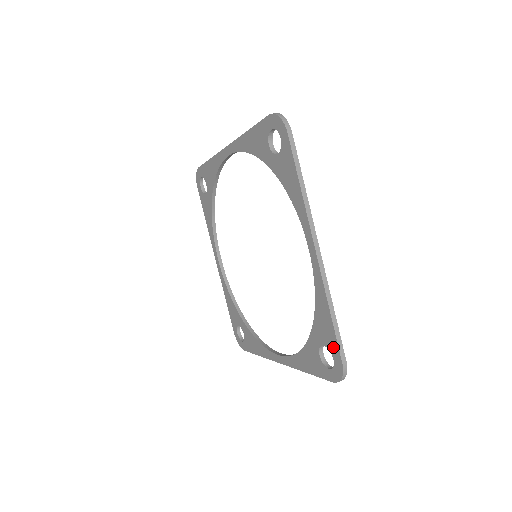
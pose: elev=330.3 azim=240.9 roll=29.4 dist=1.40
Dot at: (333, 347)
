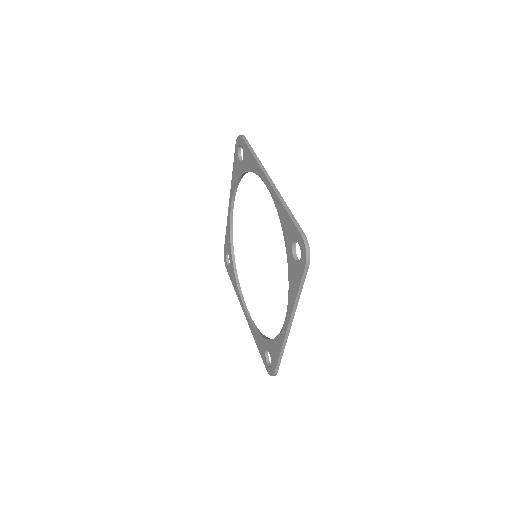
Dot at: (273, 363)
